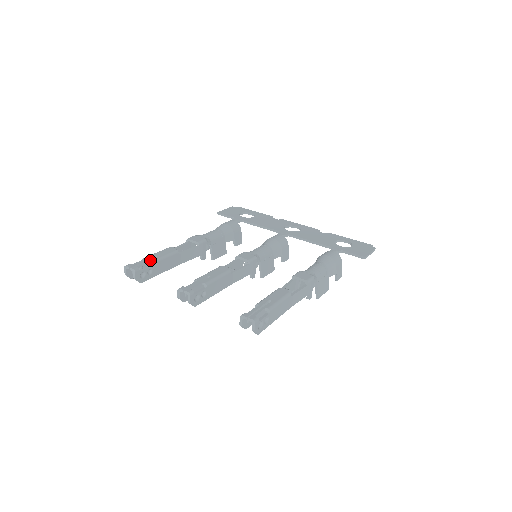
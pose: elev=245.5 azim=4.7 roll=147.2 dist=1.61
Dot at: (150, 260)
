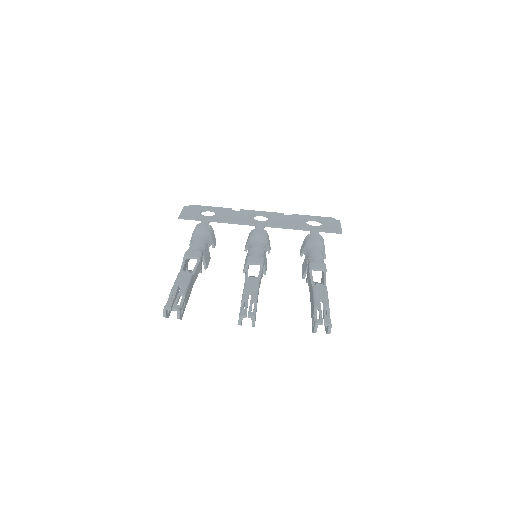
Dot at: (180, 293)
